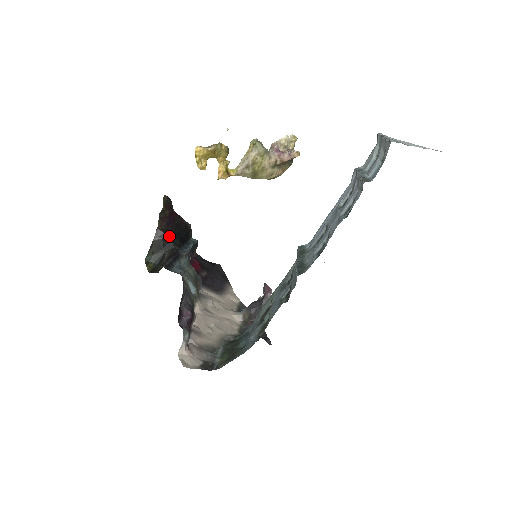
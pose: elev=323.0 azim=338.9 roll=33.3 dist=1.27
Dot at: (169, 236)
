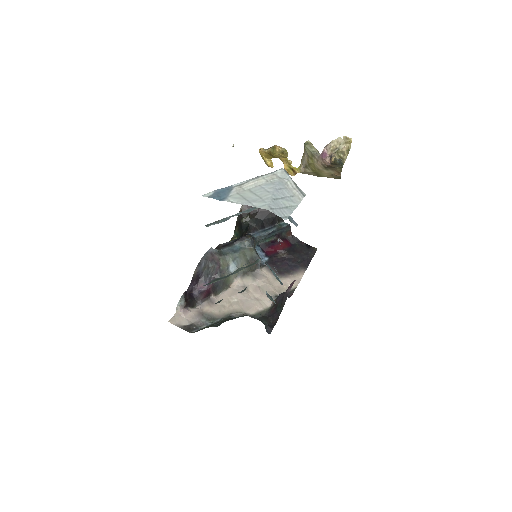
Dot at: (248, 220)
